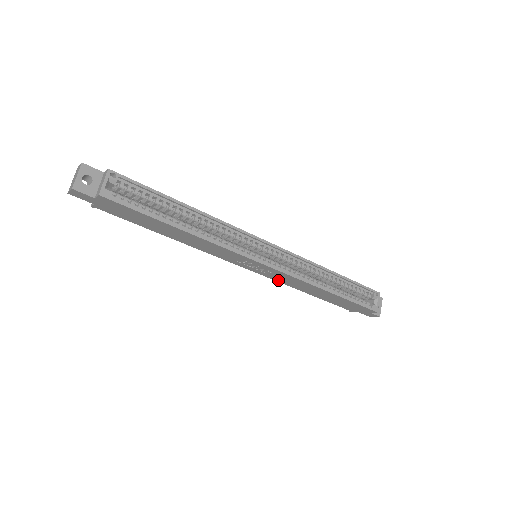
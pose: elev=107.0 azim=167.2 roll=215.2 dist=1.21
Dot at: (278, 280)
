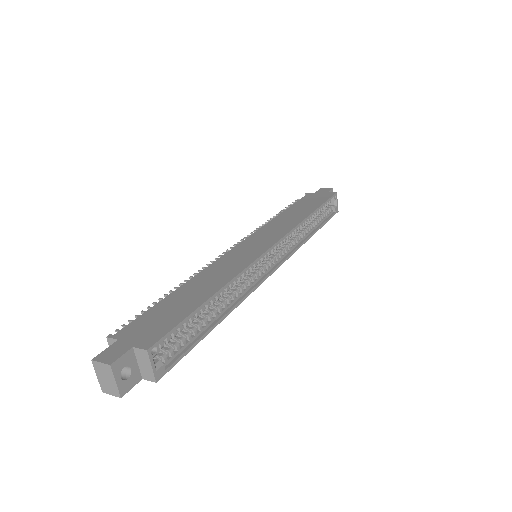
Dot at: occluded
